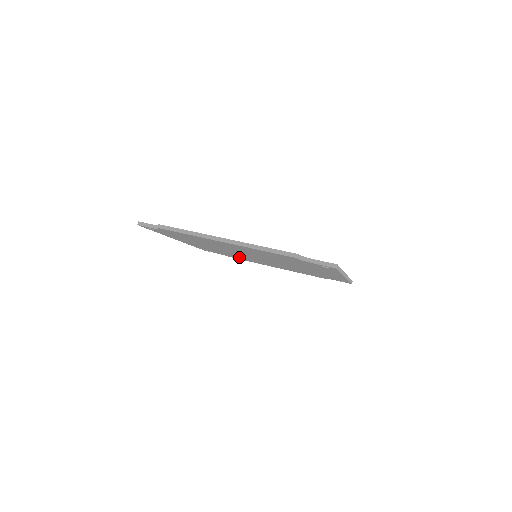
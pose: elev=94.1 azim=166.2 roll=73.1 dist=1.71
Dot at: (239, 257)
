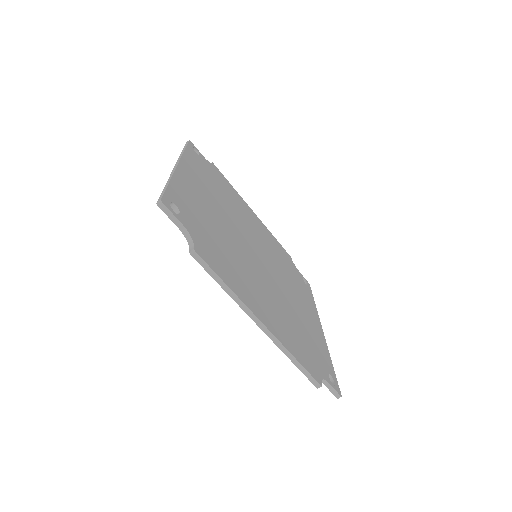
Dot at: occluded
